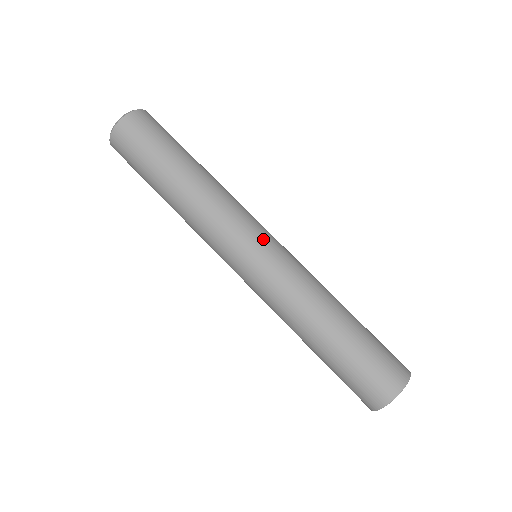
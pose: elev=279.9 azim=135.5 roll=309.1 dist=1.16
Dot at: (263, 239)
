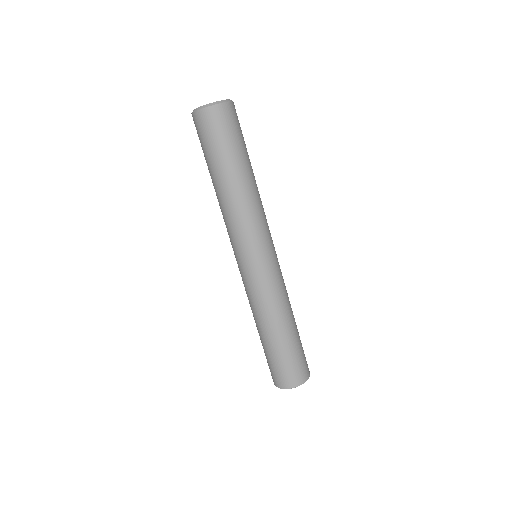
Dot at: occluded
